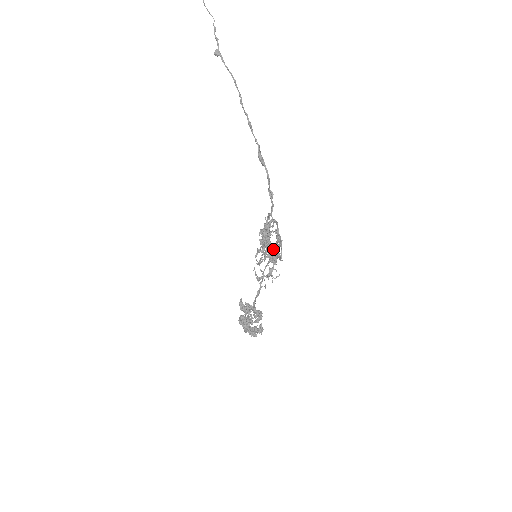
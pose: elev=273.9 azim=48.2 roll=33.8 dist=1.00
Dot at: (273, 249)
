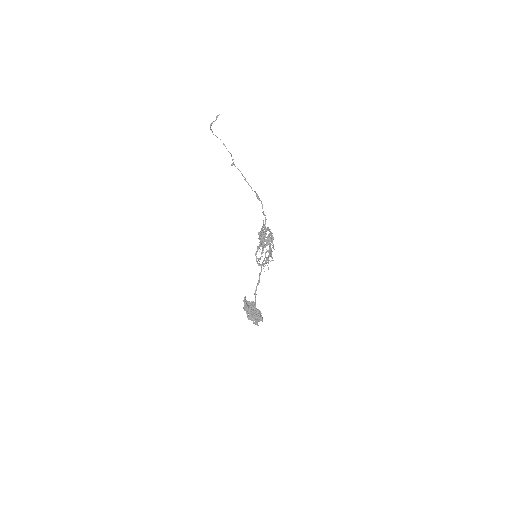
Dot at: (268, 235)
